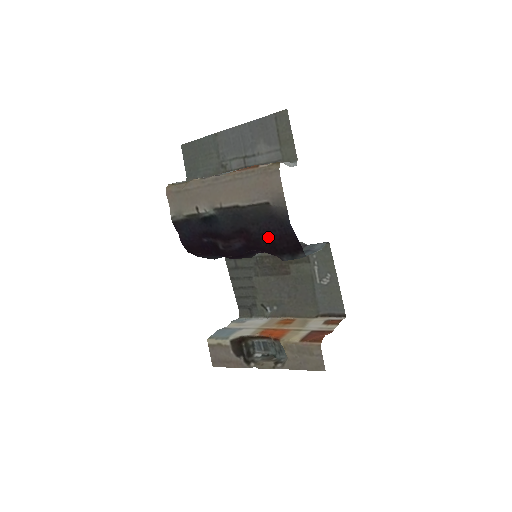
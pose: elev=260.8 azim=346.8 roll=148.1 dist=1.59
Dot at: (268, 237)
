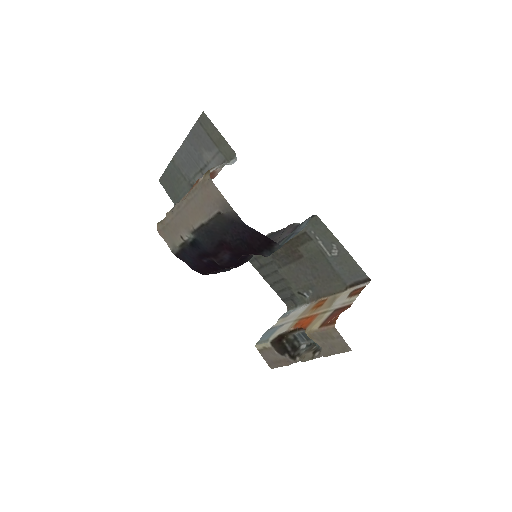
Dot at: (243, 240)
